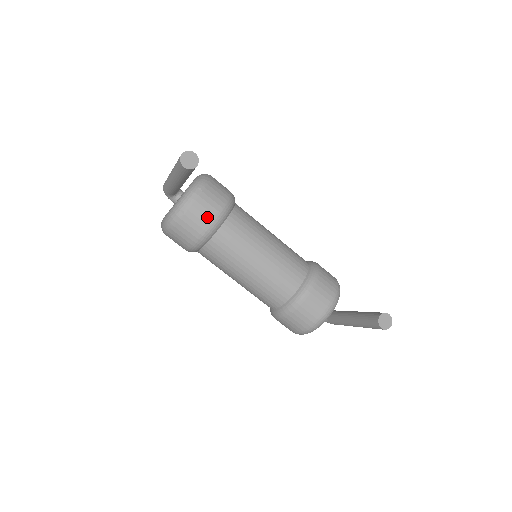
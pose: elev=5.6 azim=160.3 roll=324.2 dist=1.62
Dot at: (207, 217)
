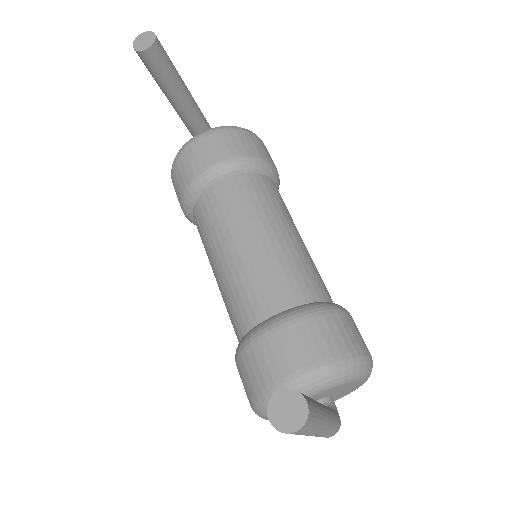
Dot at: (199, 164)
